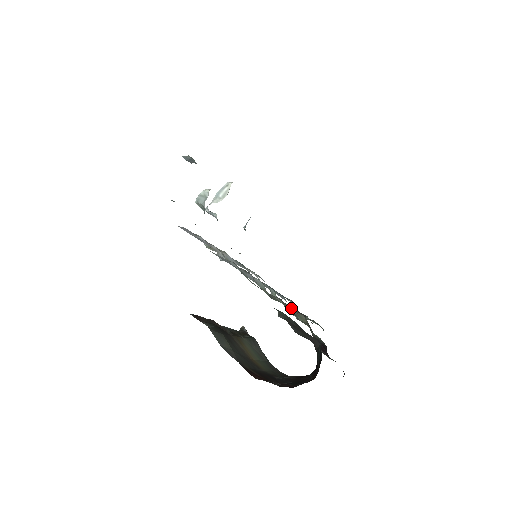
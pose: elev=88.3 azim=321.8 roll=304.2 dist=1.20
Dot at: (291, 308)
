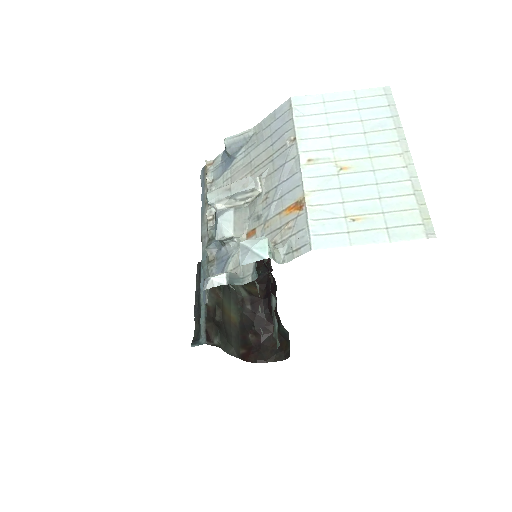
Dot at: (272, 294)
